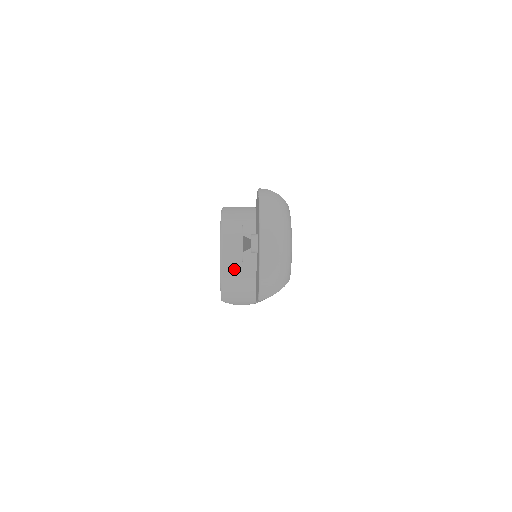
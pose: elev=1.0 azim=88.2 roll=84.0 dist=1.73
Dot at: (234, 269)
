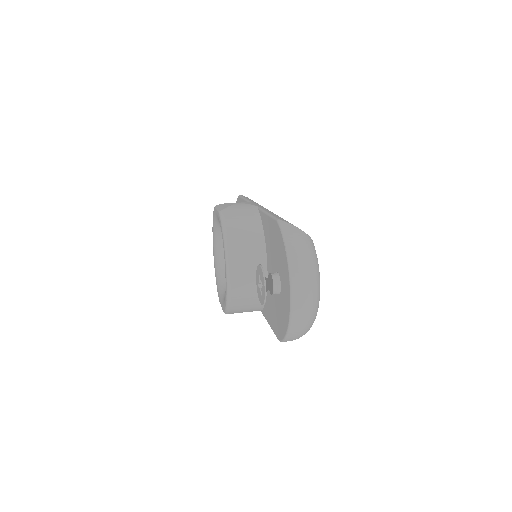
Dot at: (243, 293)
